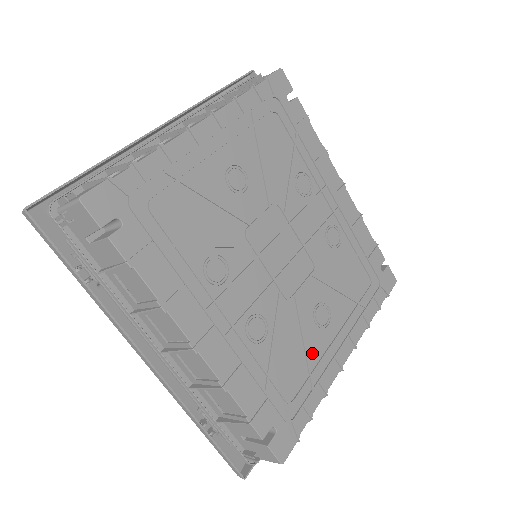
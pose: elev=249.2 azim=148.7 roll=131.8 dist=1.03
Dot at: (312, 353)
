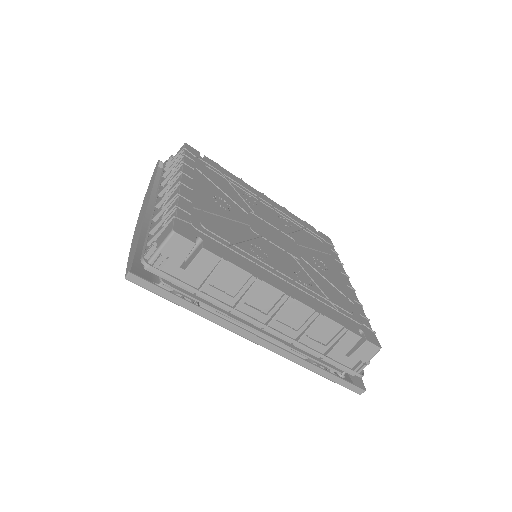
Dot at: (335, 285)
